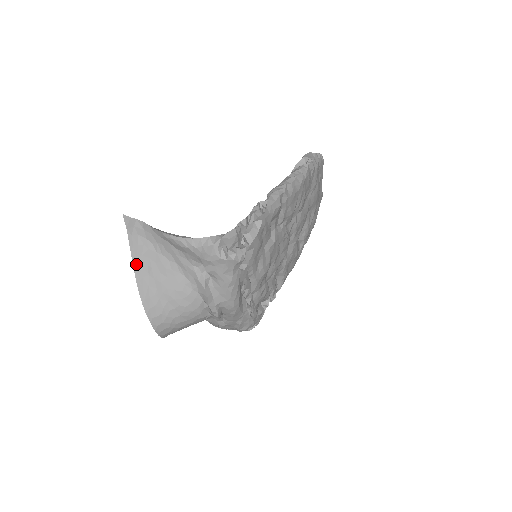
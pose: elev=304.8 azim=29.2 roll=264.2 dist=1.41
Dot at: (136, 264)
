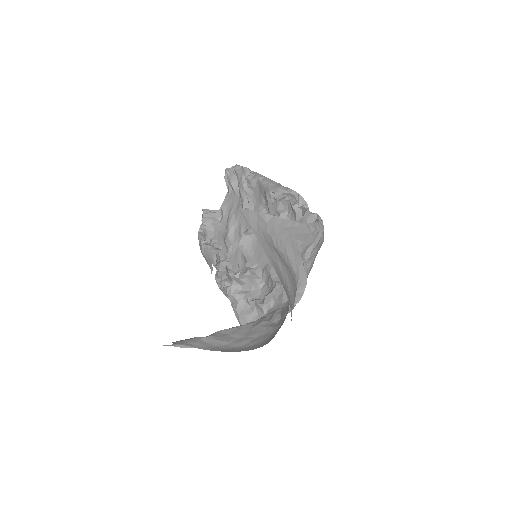
Dot at: (272, 262)
